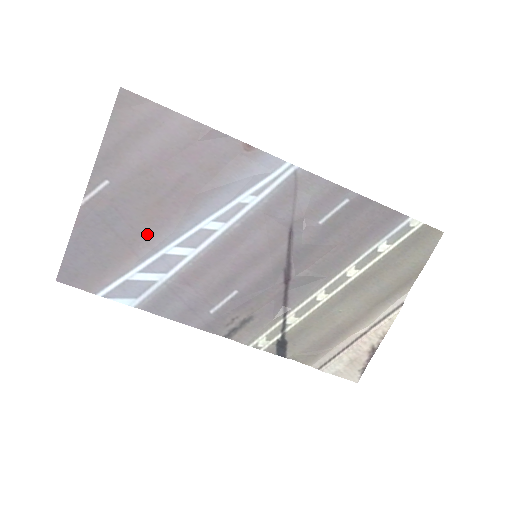
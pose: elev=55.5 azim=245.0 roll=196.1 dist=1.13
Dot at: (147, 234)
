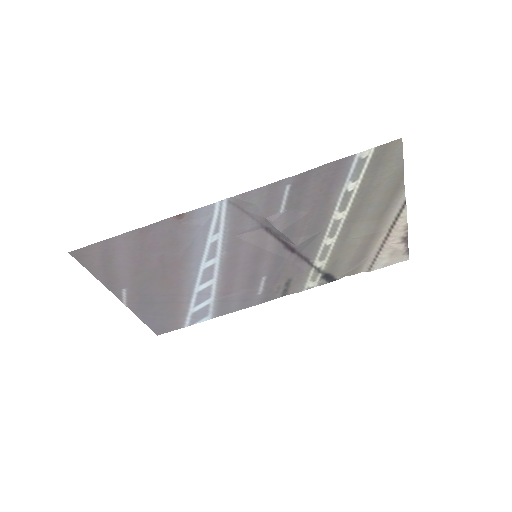
Dot at: (176, 292)
